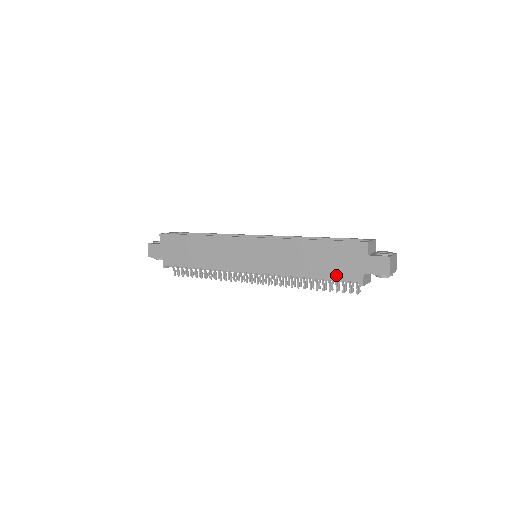
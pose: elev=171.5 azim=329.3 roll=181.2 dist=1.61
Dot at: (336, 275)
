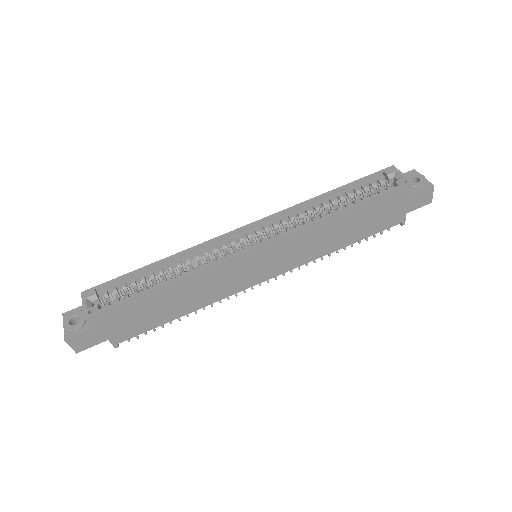
Dot at: (376, 229)
